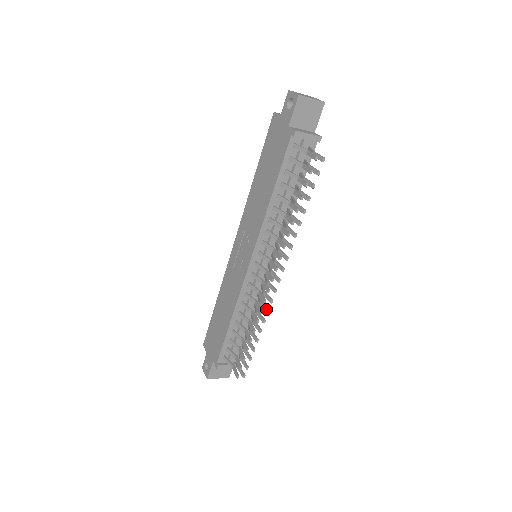
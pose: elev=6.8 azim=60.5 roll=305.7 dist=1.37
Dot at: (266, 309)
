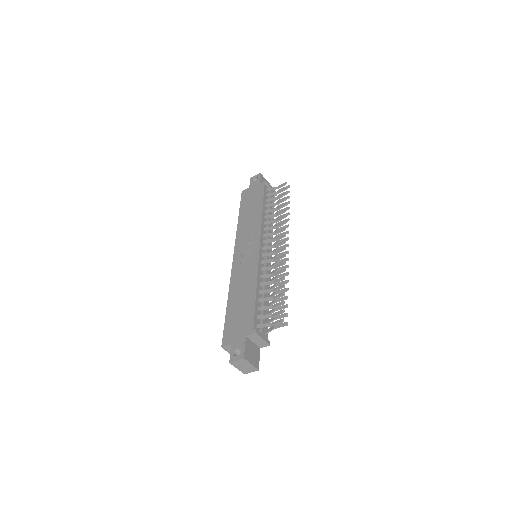
Dot at: (286, 265)
